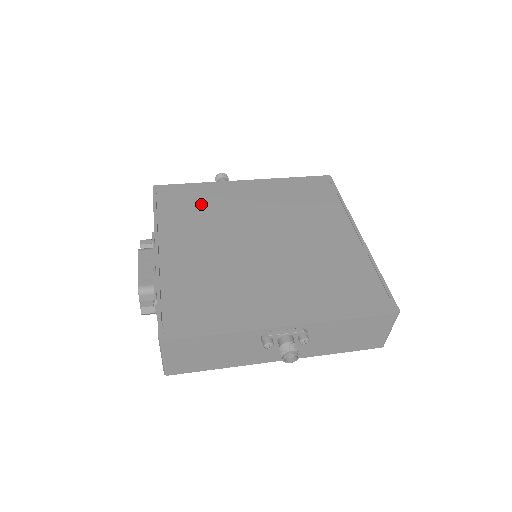
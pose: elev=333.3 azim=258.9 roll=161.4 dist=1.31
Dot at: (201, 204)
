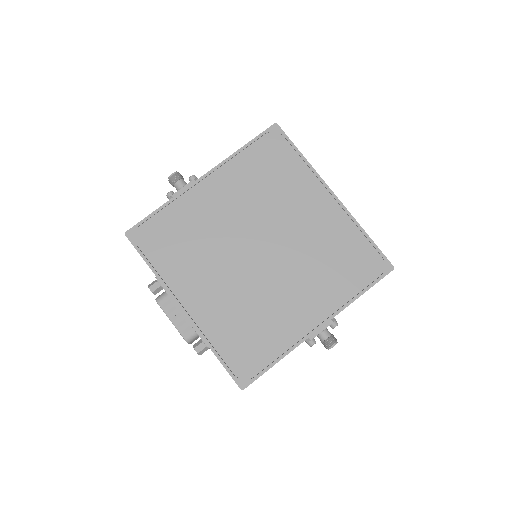
Dot at: (183, 234)
